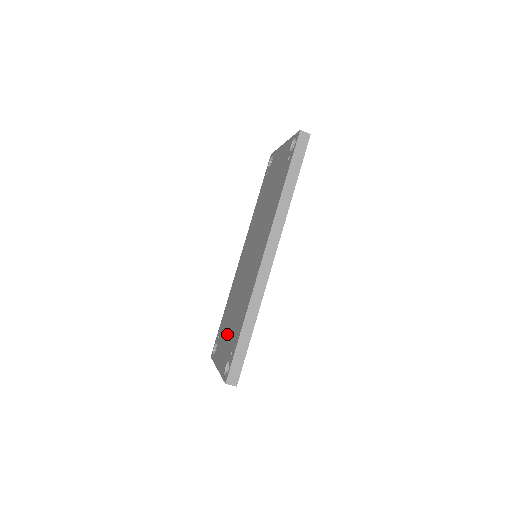
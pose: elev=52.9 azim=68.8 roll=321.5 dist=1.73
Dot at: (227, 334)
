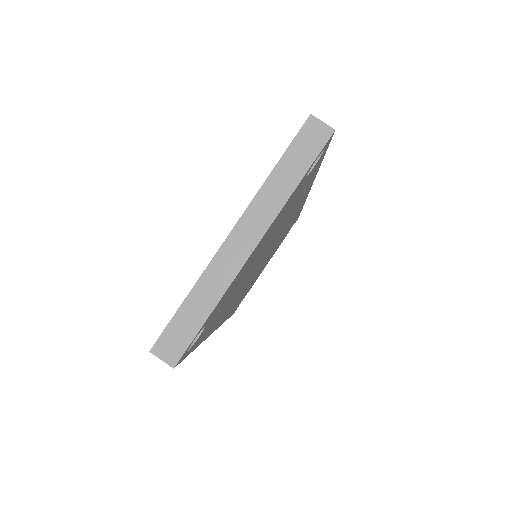
Dot at: occluded
